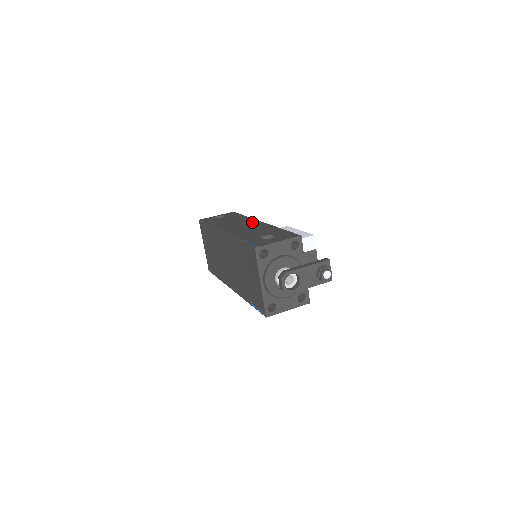
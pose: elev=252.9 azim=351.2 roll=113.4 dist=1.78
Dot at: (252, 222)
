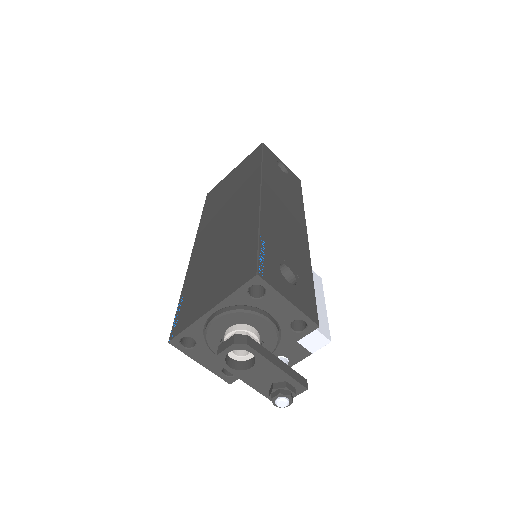
Dot at: (299, 222)
